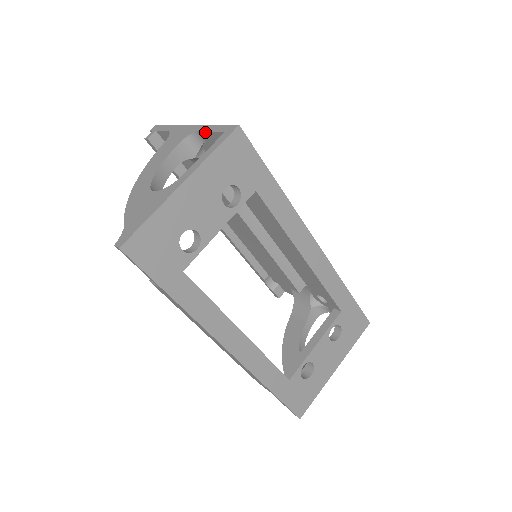
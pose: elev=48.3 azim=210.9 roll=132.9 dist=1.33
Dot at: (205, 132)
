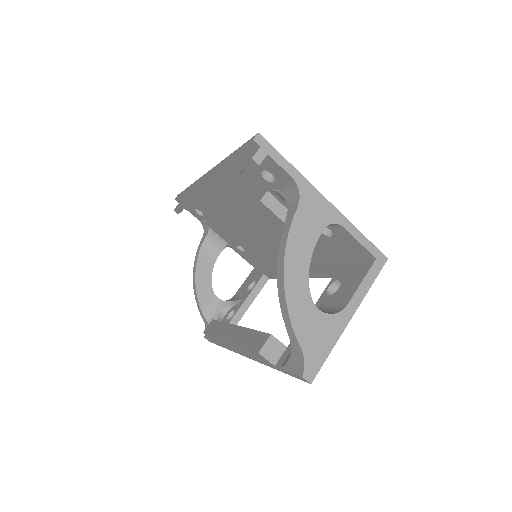
Dot at: (351, 235)
